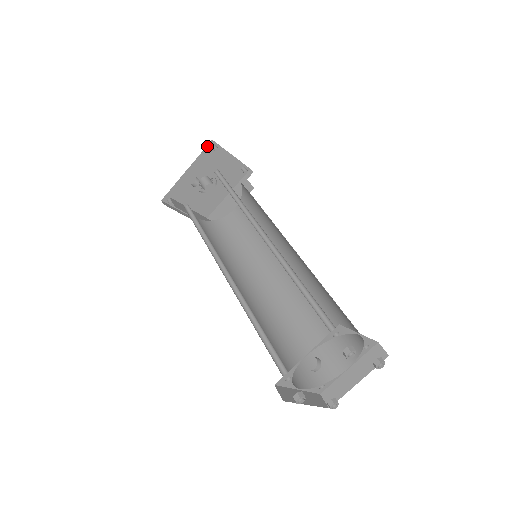
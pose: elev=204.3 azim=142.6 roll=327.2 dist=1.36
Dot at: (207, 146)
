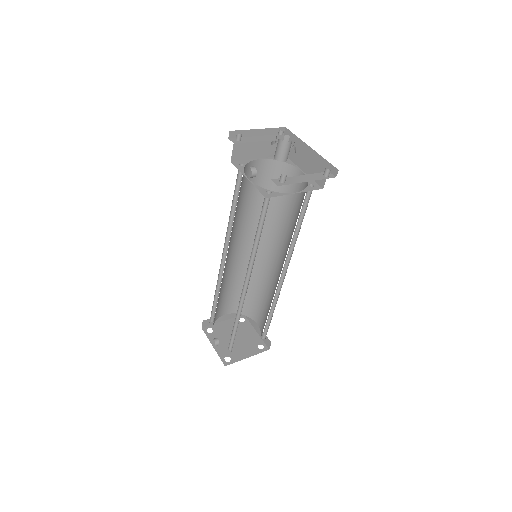
Dot at: occluded
